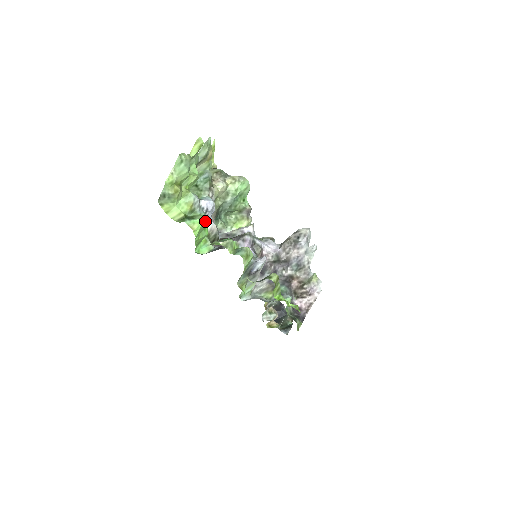
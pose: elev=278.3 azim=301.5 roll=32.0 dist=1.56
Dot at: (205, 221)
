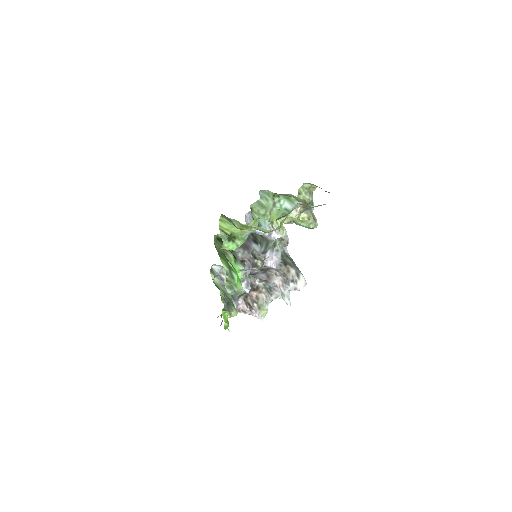
Dot at: occluded
